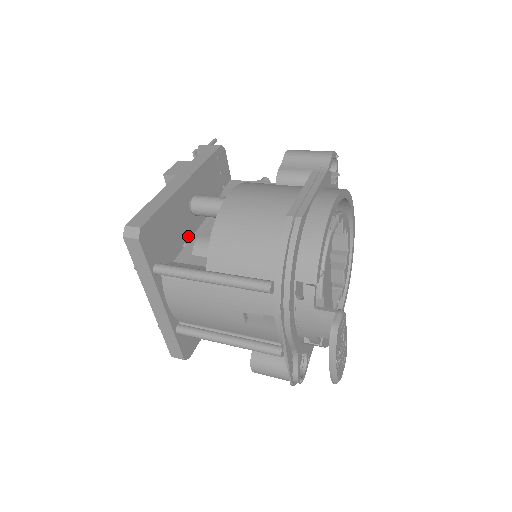
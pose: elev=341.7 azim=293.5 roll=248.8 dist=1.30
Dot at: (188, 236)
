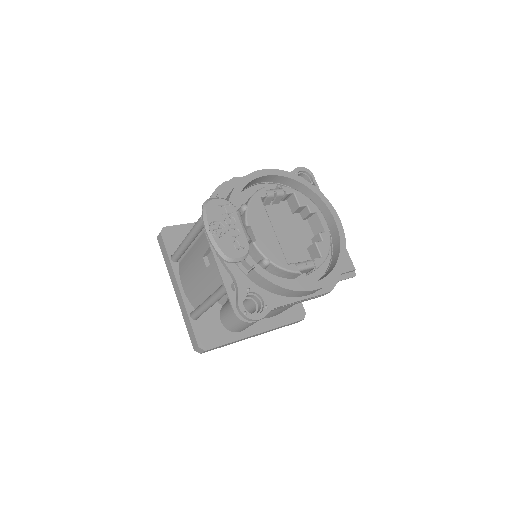
Dot at: occluded
